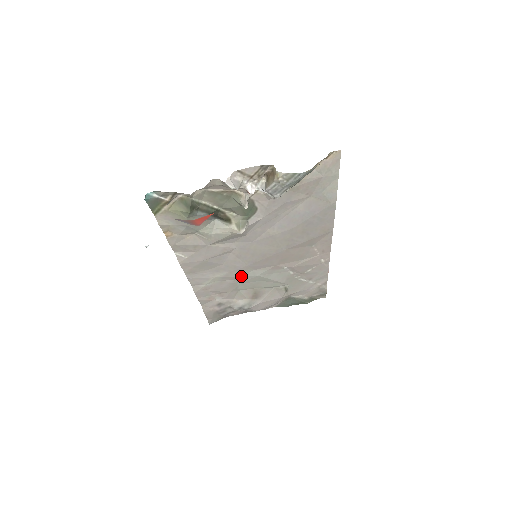
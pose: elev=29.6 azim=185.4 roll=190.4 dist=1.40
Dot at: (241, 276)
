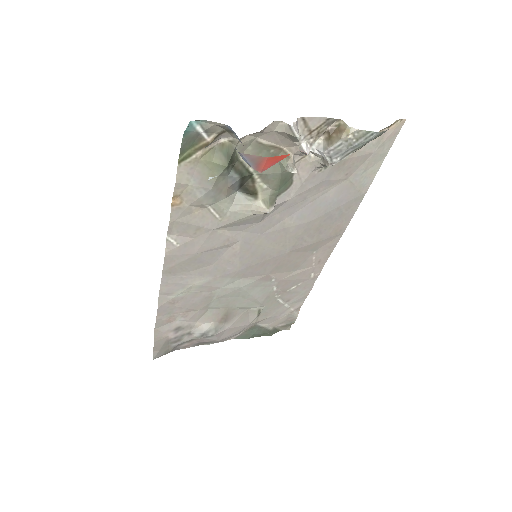
Dot at: (223, 286)
